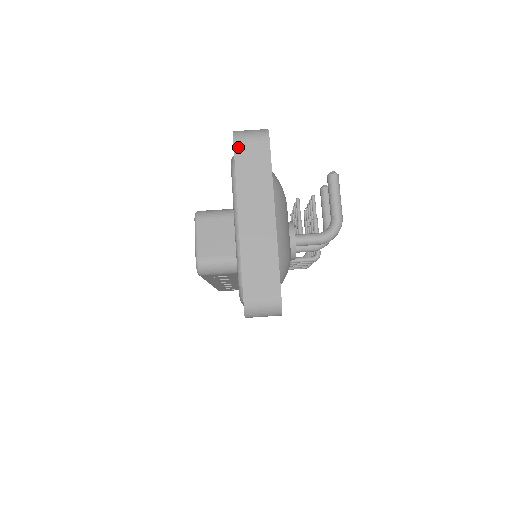
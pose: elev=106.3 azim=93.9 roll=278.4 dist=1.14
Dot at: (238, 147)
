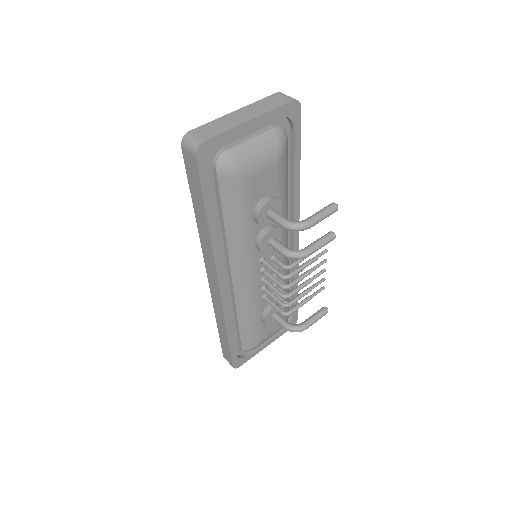
Dot at: (275, 95)
